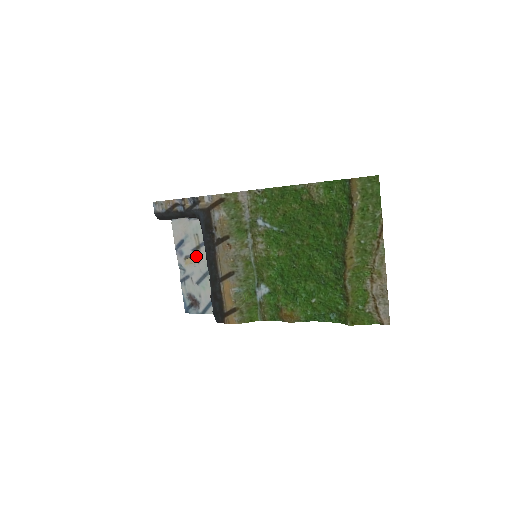
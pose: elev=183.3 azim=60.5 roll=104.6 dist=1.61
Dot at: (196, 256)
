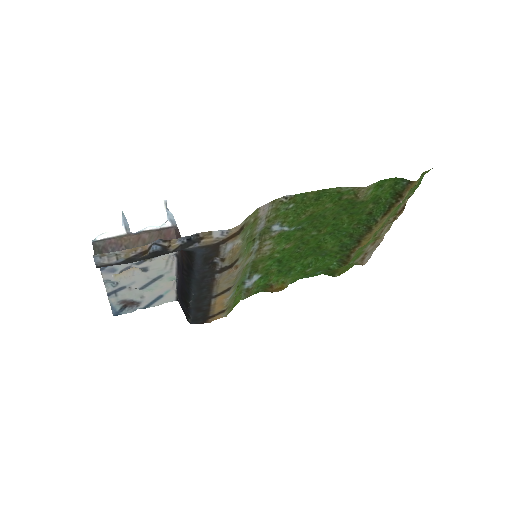
Dot at: (142, 267)
